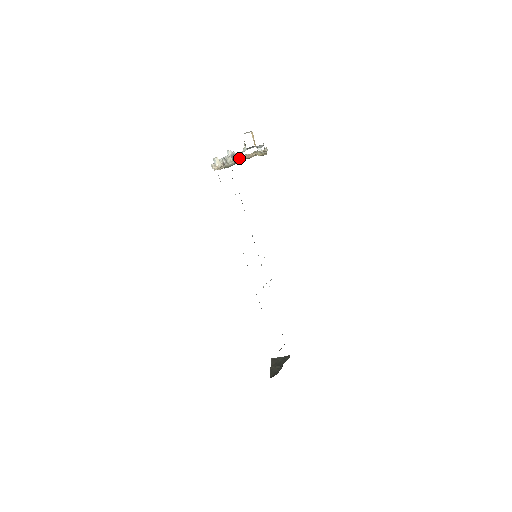
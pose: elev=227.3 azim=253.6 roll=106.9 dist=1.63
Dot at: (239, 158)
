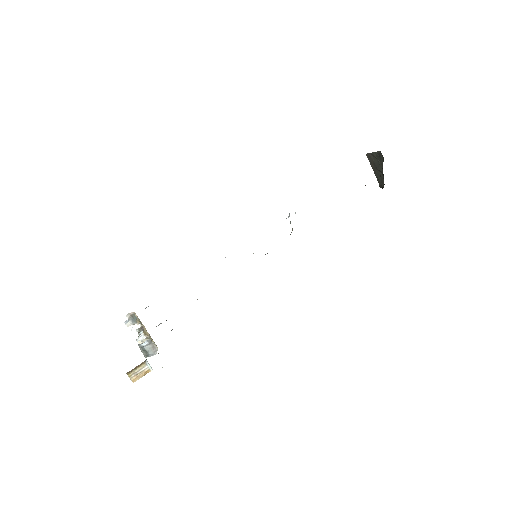
Dot at: occluded
